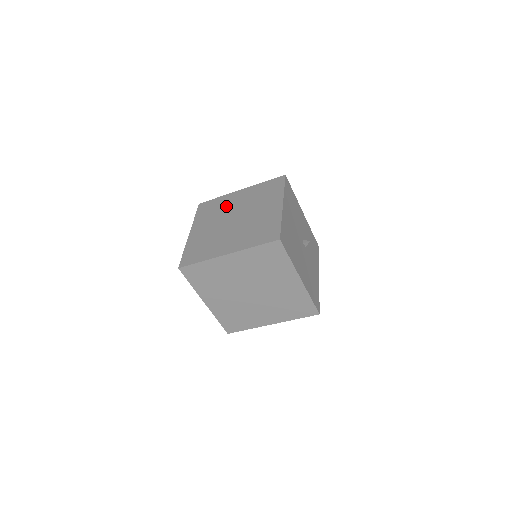
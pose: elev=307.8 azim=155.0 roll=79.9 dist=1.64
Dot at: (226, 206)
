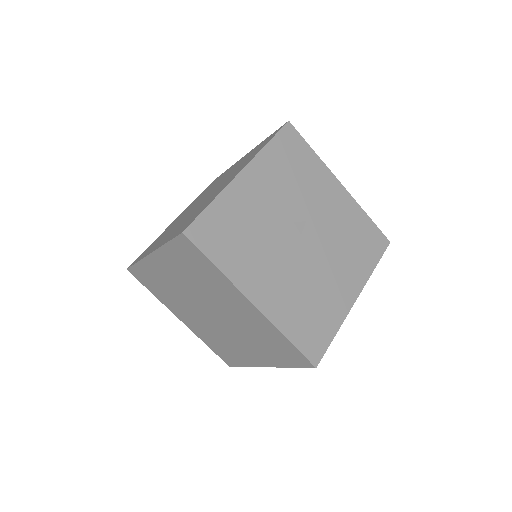
Dot at: (170, 286)
